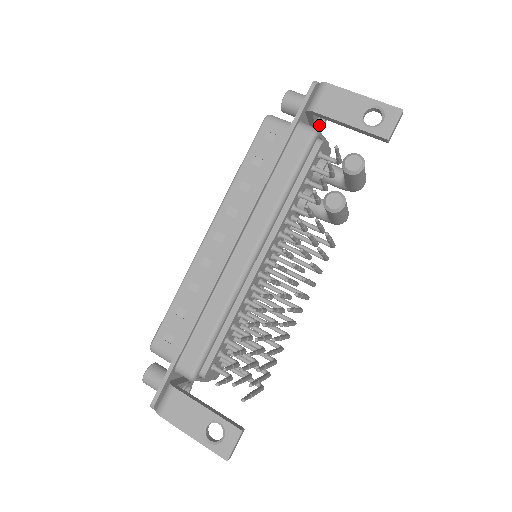
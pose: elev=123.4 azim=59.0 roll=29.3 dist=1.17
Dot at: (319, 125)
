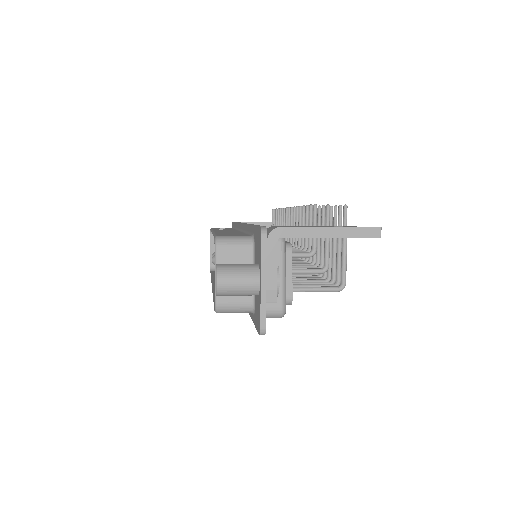
Dot at: occluded
